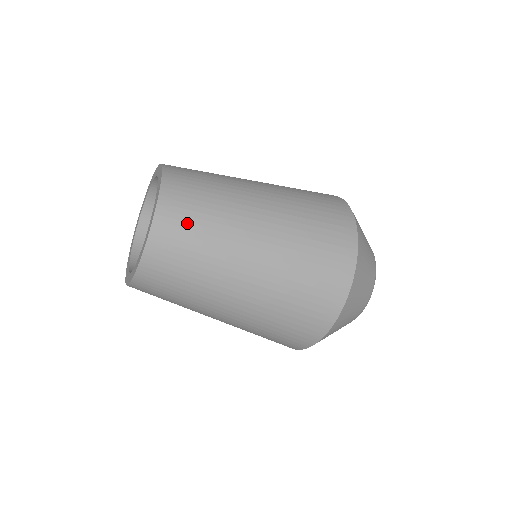
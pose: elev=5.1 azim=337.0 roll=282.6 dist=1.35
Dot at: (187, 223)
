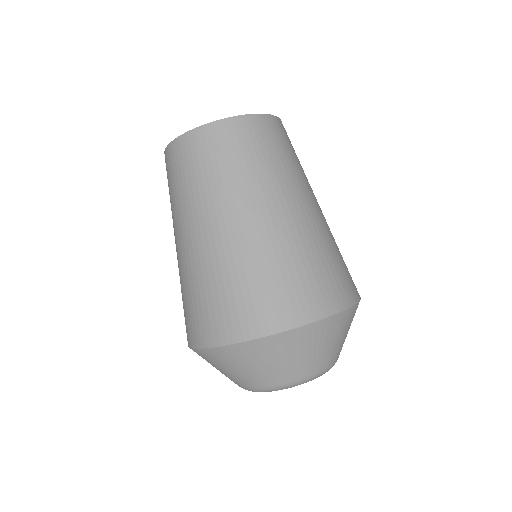
Dot at: (289, 143)
